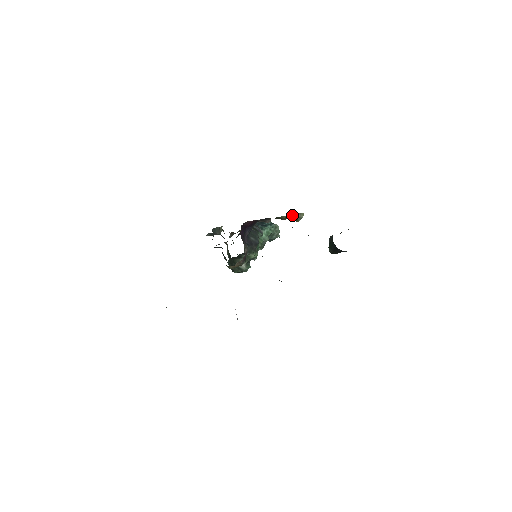
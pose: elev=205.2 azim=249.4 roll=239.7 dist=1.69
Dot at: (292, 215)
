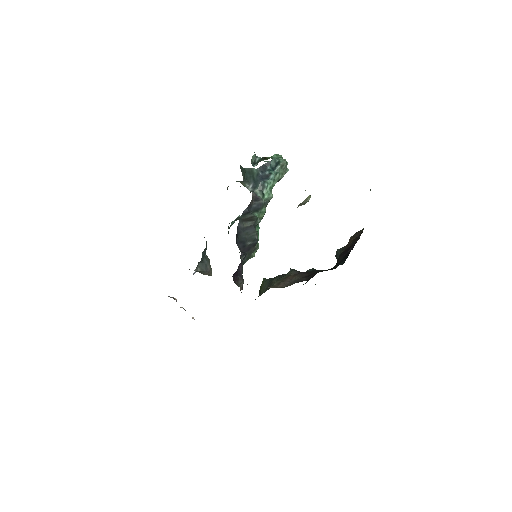
Dot at: occluded
